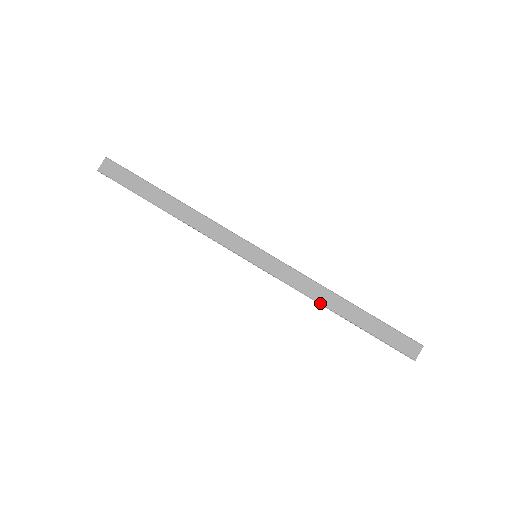
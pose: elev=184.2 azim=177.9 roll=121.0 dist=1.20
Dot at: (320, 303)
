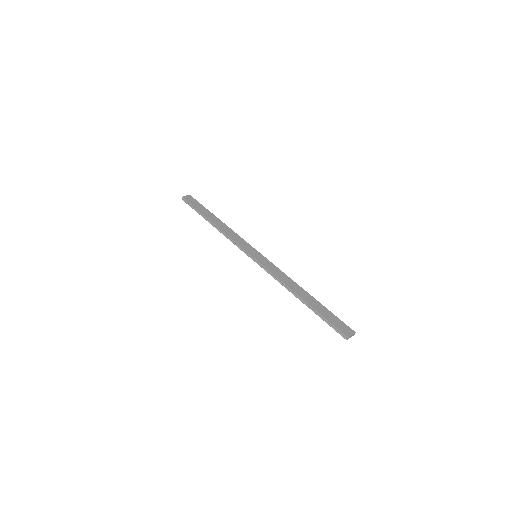
Dot at: (289, 287)
